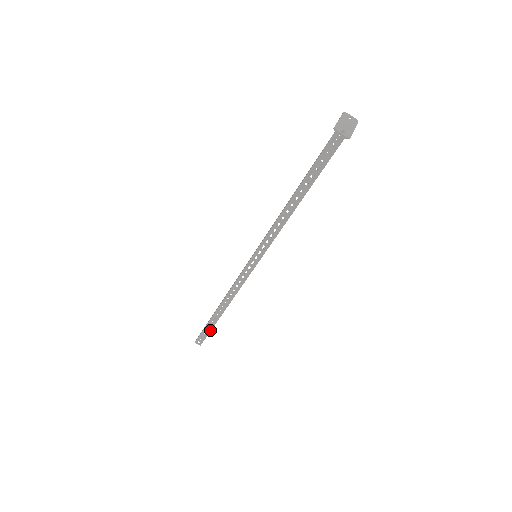
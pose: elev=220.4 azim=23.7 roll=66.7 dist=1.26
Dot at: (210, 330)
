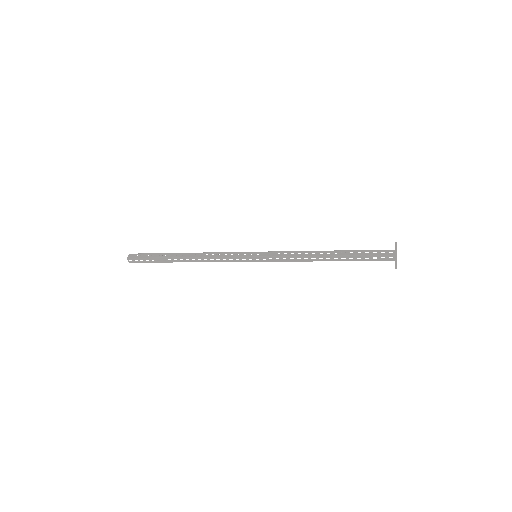
Dot at: (155, 262)
